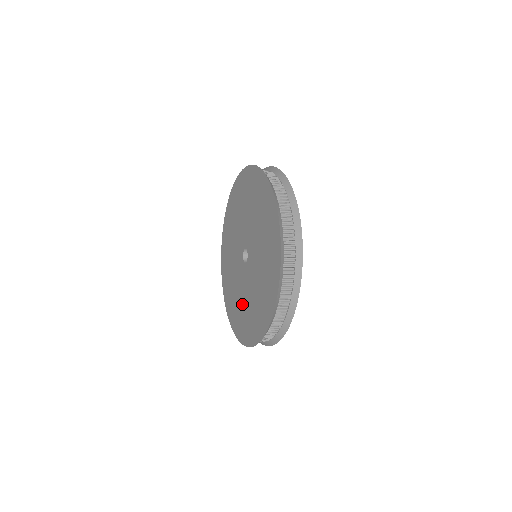
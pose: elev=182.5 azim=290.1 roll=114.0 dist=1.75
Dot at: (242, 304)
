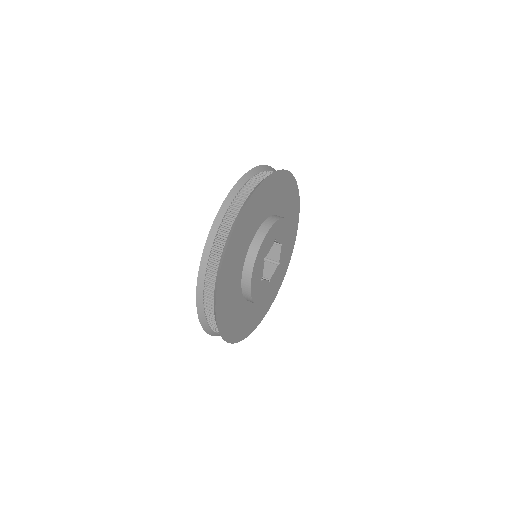
Dot at: occluded
